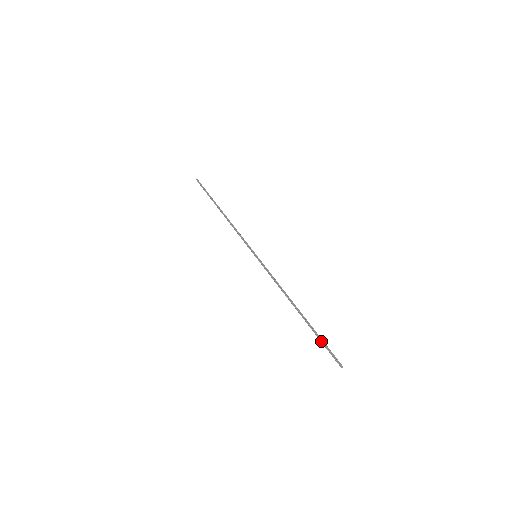
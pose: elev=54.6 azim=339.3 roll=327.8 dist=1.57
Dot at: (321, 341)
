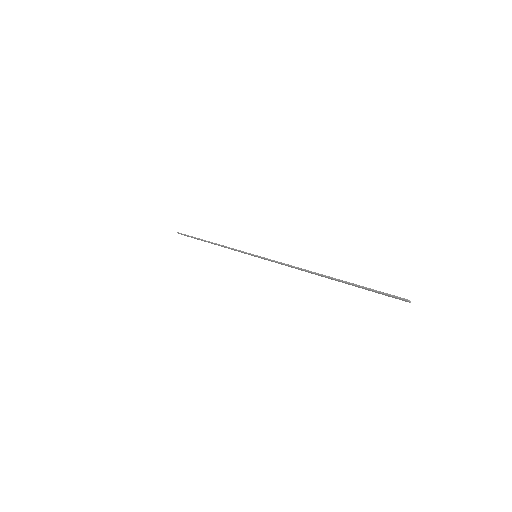
Dot at: occluded
